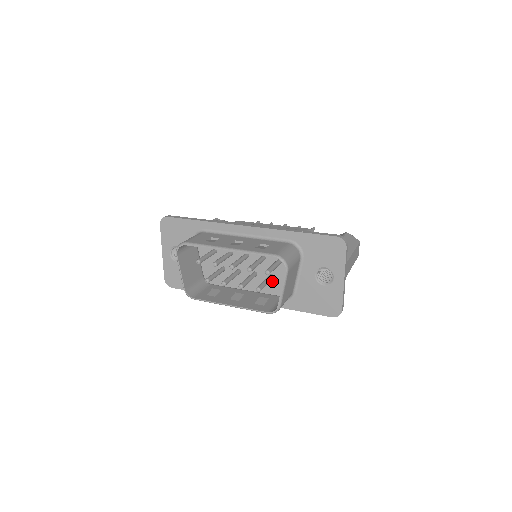
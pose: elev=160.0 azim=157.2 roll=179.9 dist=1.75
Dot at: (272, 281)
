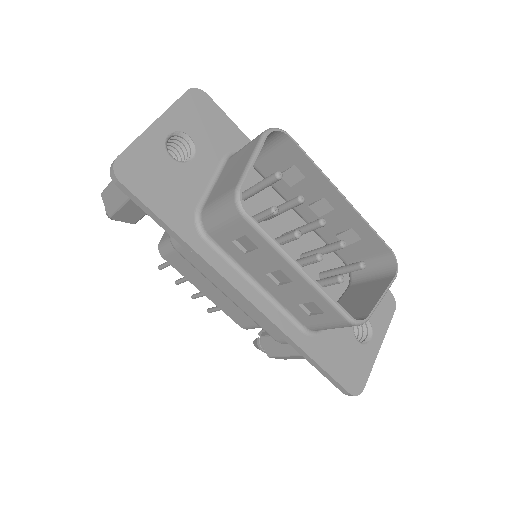
Dot at: occluded
